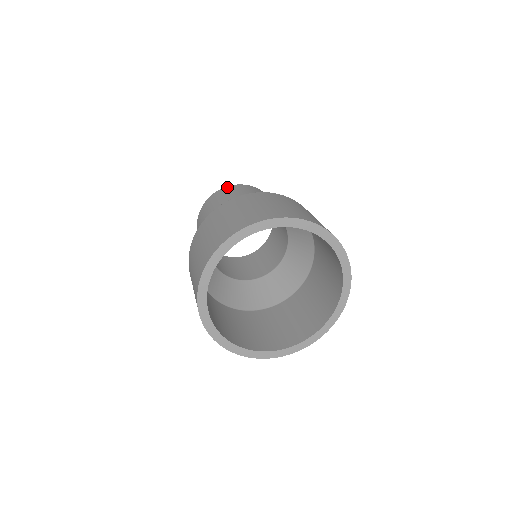
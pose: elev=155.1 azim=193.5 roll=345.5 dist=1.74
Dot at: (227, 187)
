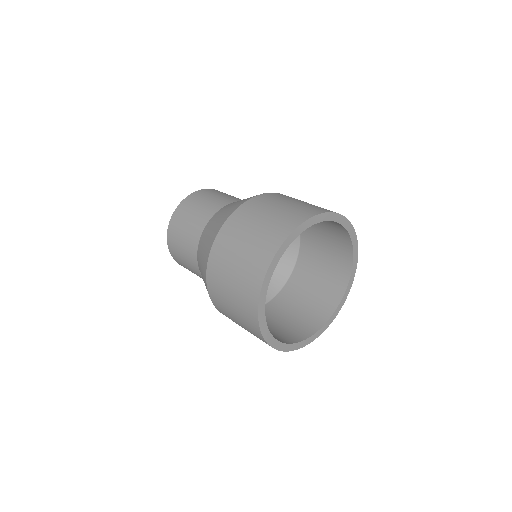
Dot at: occluded
